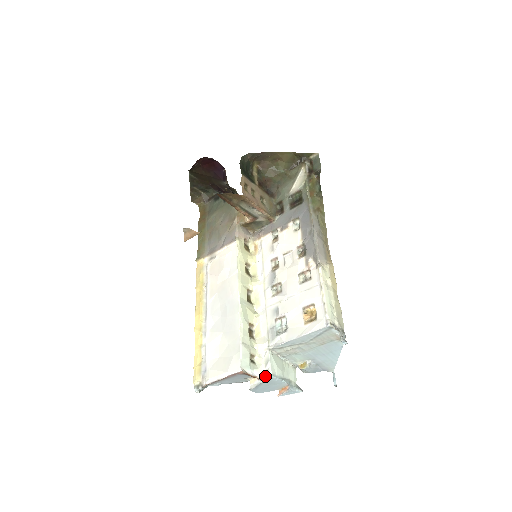
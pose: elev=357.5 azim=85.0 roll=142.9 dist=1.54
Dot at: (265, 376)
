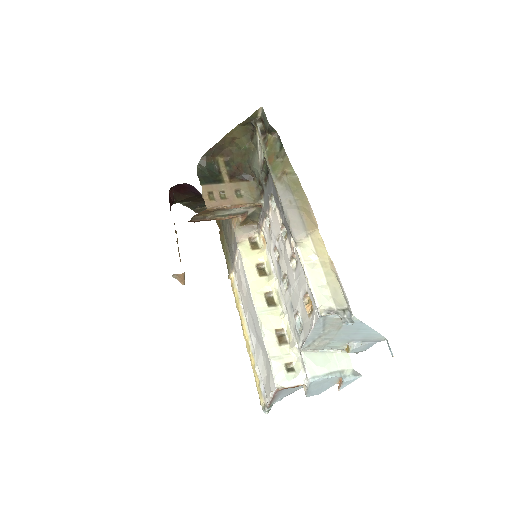
Dot at: (307, 381)
